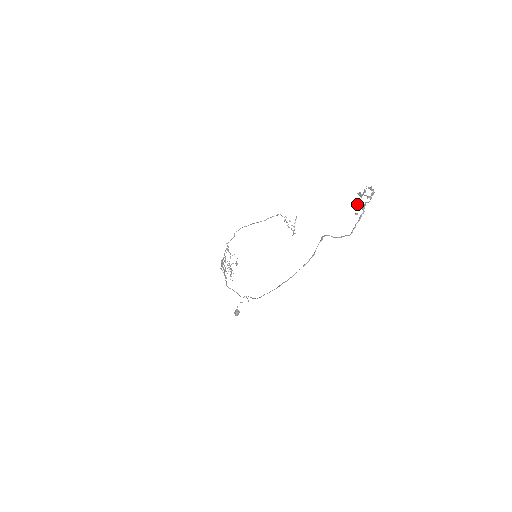
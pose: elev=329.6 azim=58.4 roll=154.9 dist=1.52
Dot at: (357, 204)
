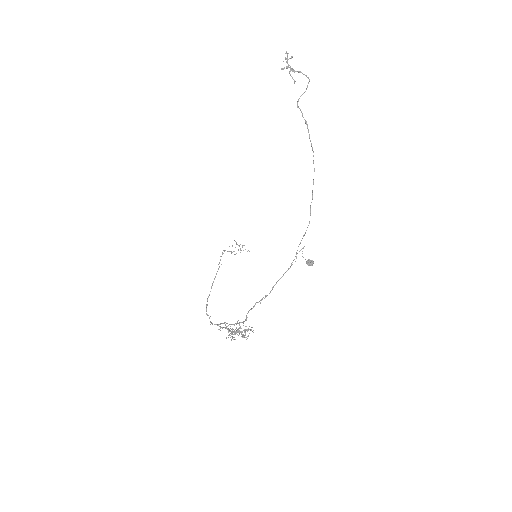
Dot at: (289, 72)
